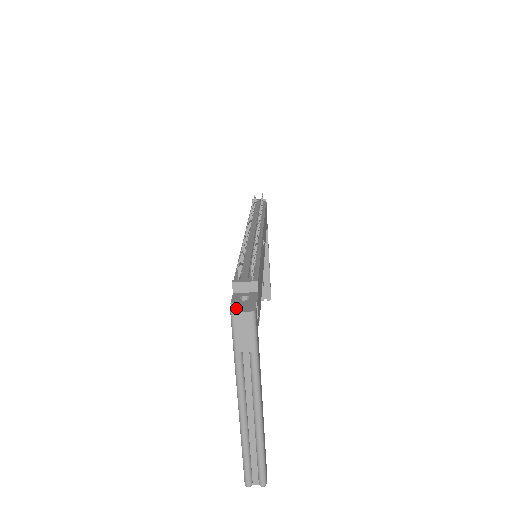
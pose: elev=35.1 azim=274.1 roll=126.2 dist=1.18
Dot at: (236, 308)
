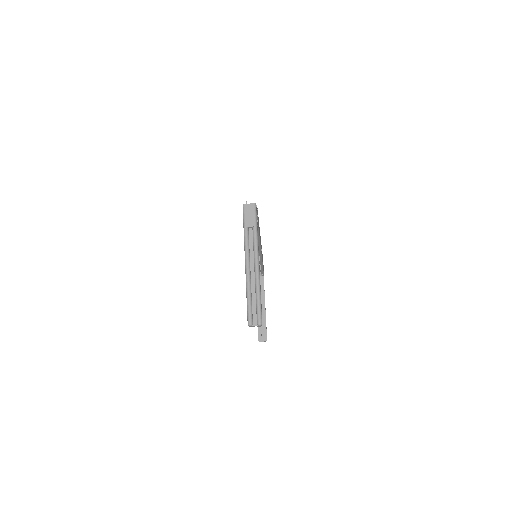
Dot at: (246, 205)
